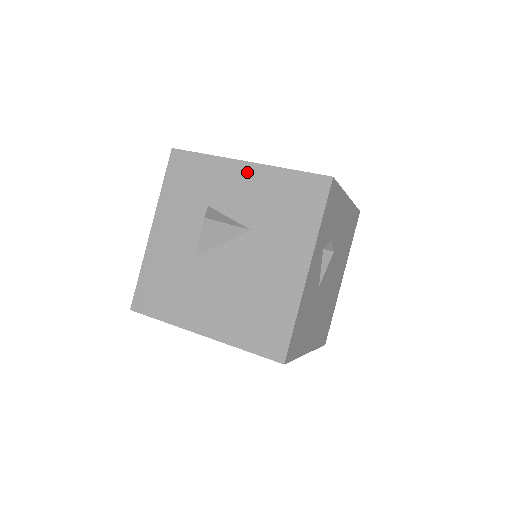
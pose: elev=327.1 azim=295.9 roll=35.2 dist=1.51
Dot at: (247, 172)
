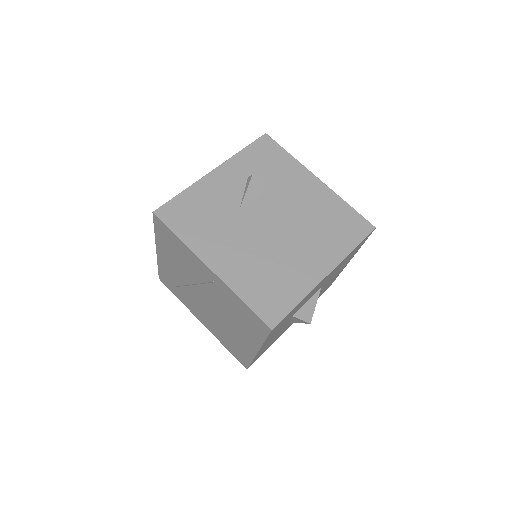
Dot at: occluded
